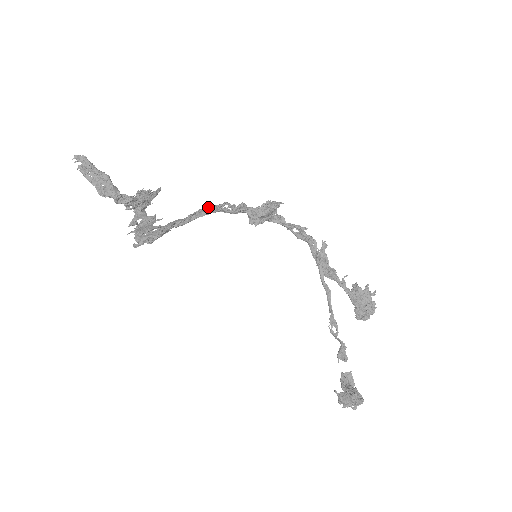
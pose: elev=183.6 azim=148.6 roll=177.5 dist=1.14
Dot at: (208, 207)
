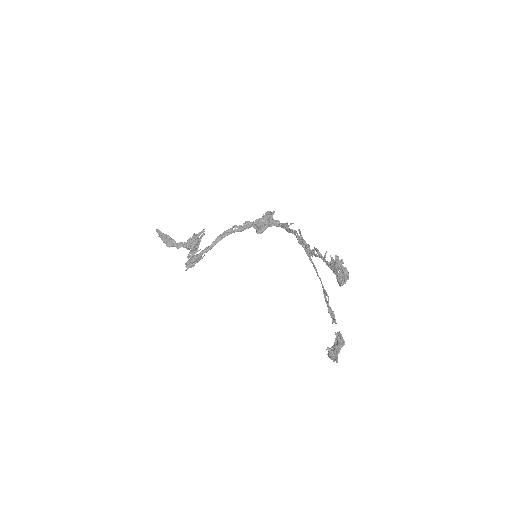
Dot at: (222, 233)
